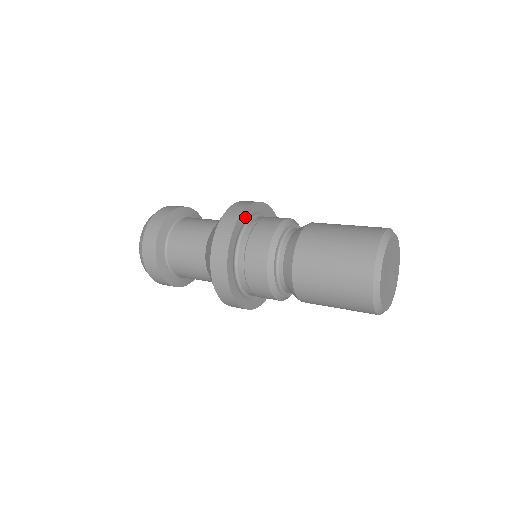
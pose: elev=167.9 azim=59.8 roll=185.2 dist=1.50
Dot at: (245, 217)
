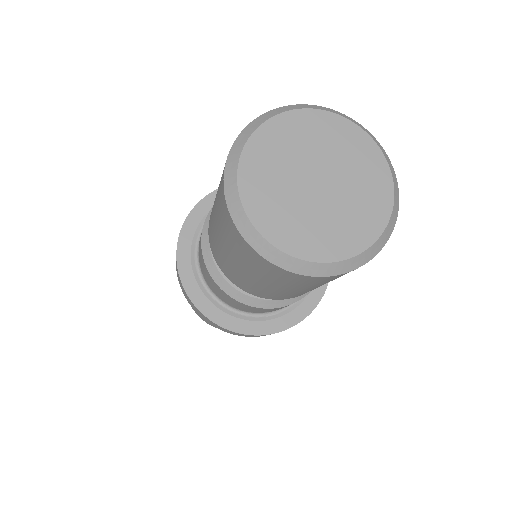
Dot at: occluded
